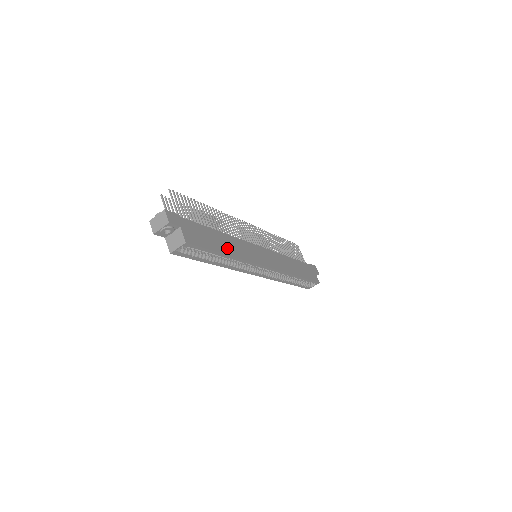
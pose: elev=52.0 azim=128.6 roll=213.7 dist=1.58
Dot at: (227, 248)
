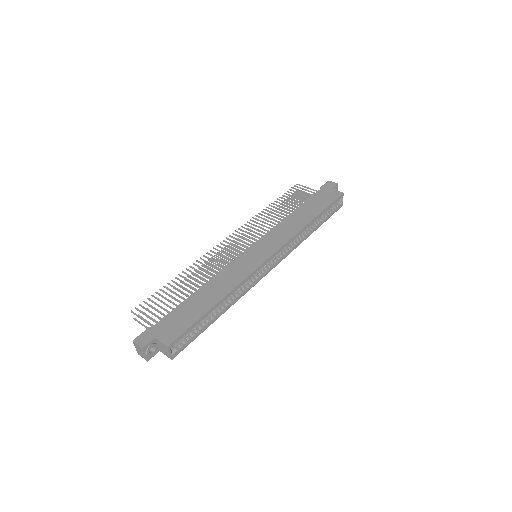
Dot at: (213, 297)
